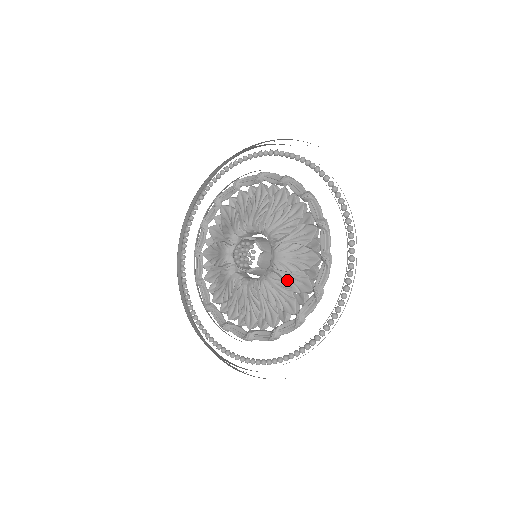
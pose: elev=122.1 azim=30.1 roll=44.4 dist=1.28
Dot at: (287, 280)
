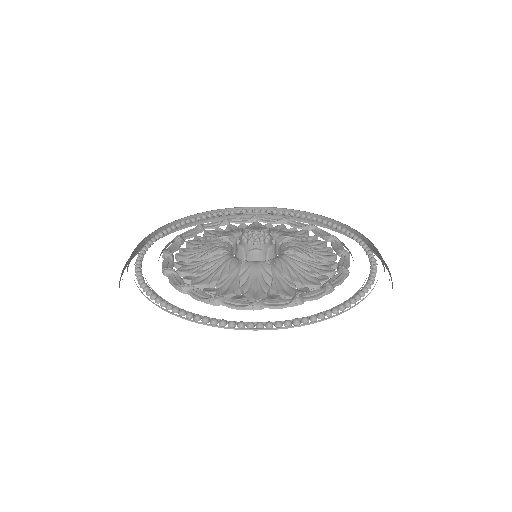
Dot at: occluded
